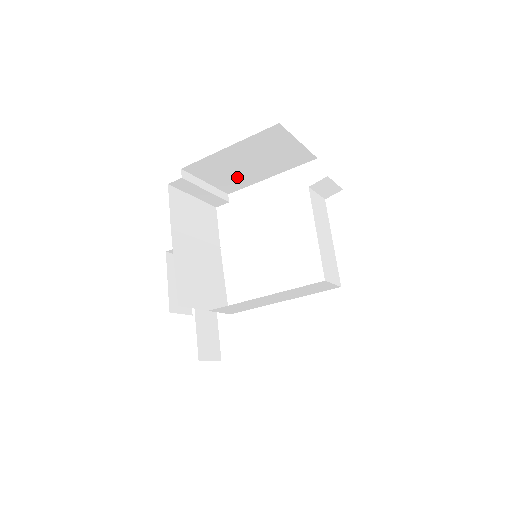
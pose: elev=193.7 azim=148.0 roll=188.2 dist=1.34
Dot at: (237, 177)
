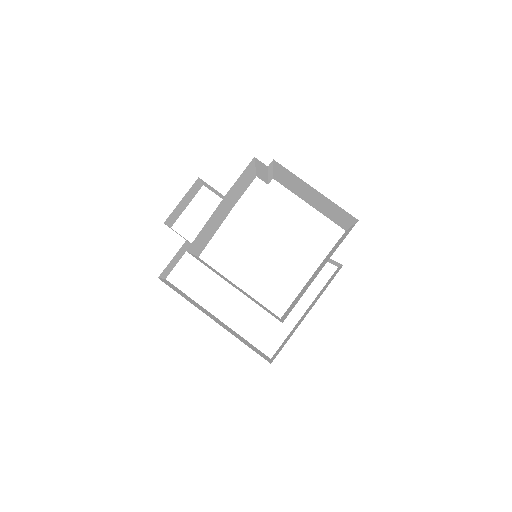
Dot at: (293, 187)
